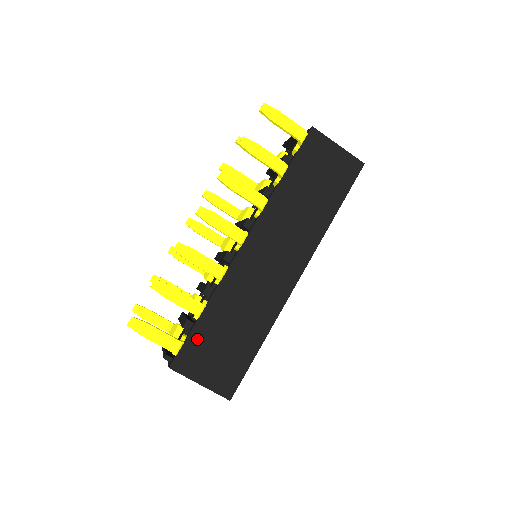
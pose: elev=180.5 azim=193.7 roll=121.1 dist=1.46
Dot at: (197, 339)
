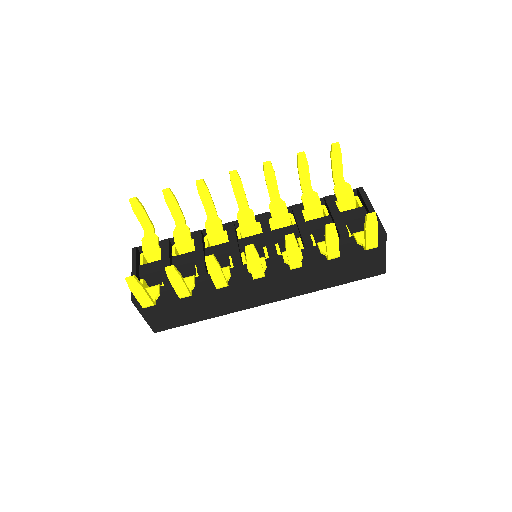
Dot at: (166, 296)
